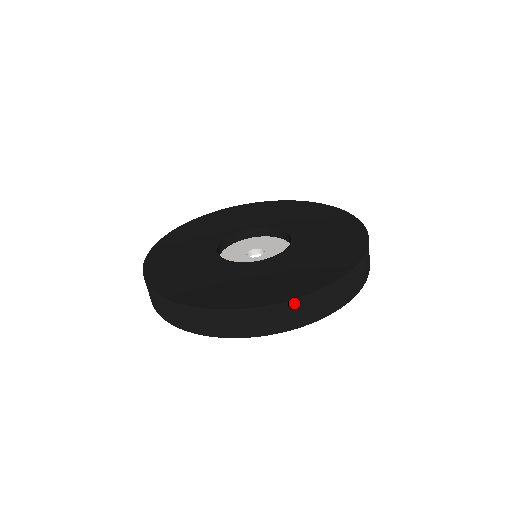
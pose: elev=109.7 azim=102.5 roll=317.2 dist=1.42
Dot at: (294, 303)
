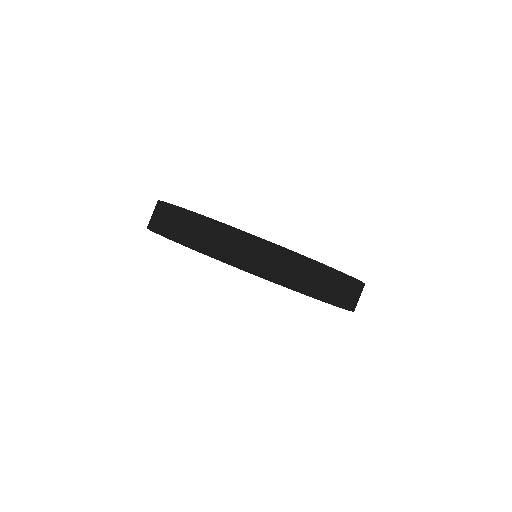
Dot at: (188, 214)
